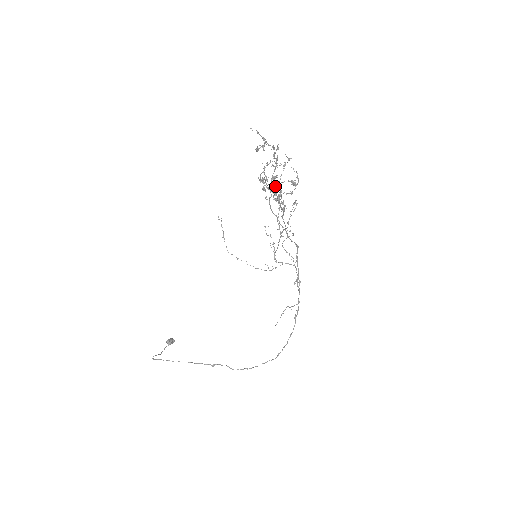
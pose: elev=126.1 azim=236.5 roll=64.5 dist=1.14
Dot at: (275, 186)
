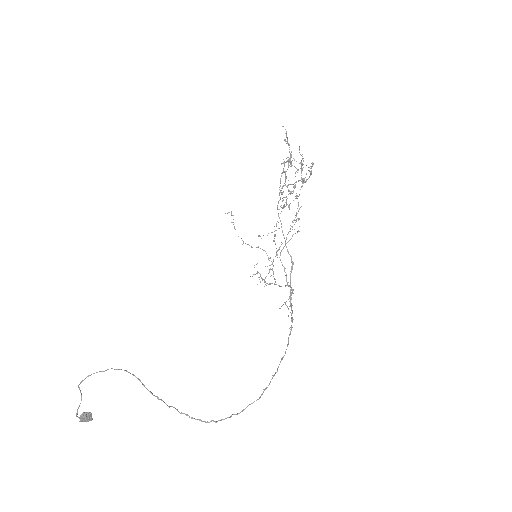
Dot at: occluded
